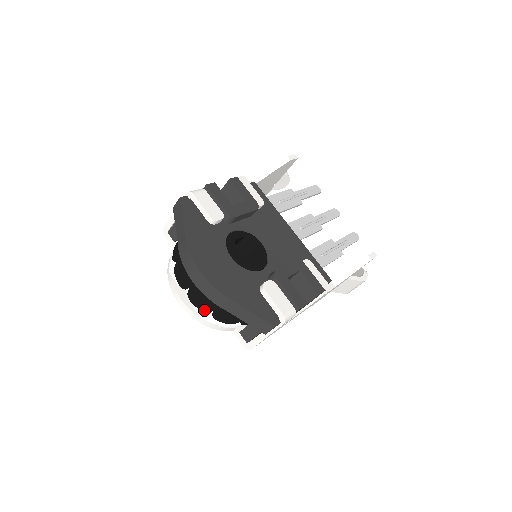
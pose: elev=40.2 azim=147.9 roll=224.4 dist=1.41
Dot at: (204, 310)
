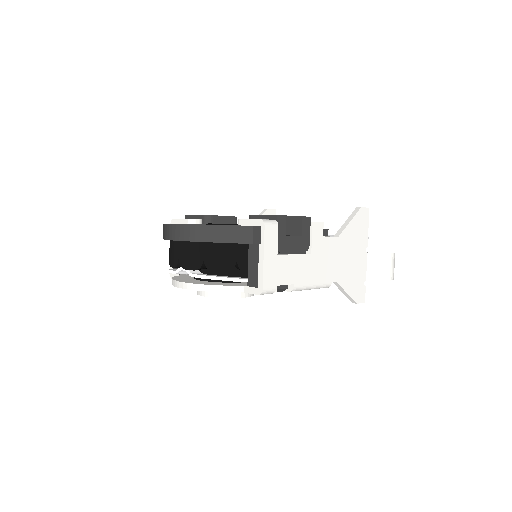
Dot at: (197, 267)
